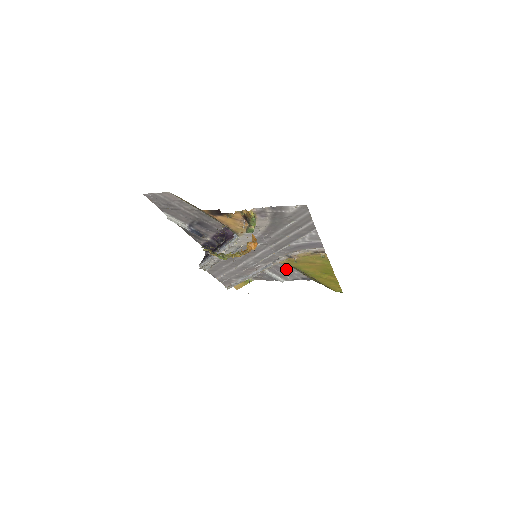
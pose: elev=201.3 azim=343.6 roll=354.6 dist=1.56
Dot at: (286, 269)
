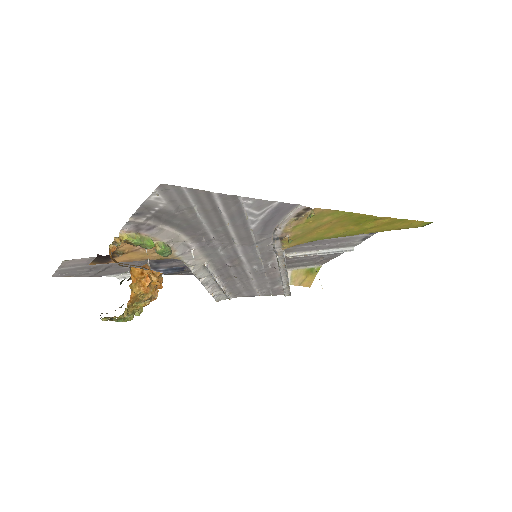
Dot at: occluded
